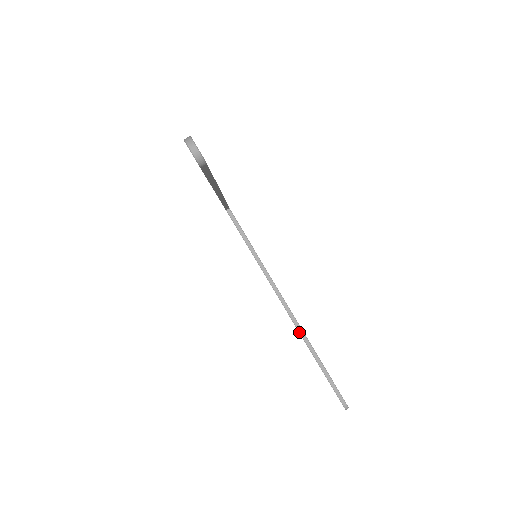
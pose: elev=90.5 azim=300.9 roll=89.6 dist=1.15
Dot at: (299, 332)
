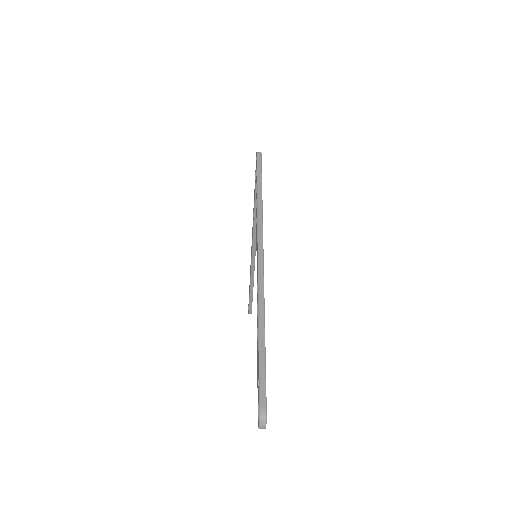
Dot at: (251, 273)
